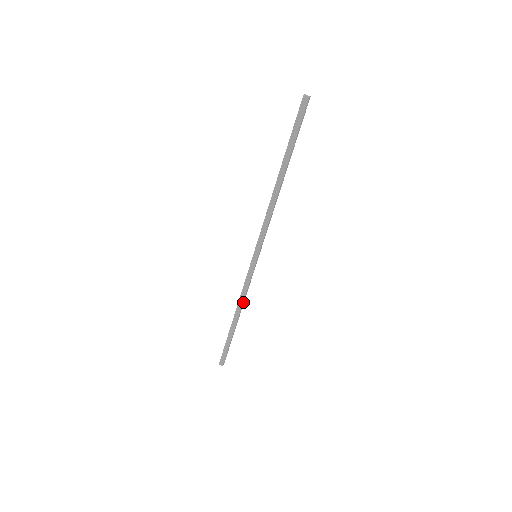
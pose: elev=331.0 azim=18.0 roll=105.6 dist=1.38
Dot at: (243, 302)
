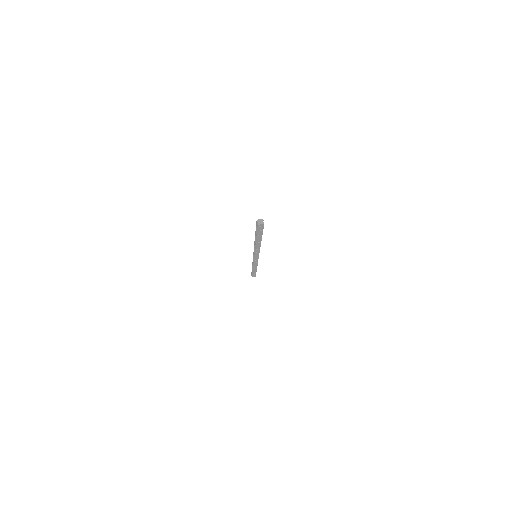
Dot at: (255, 266)
